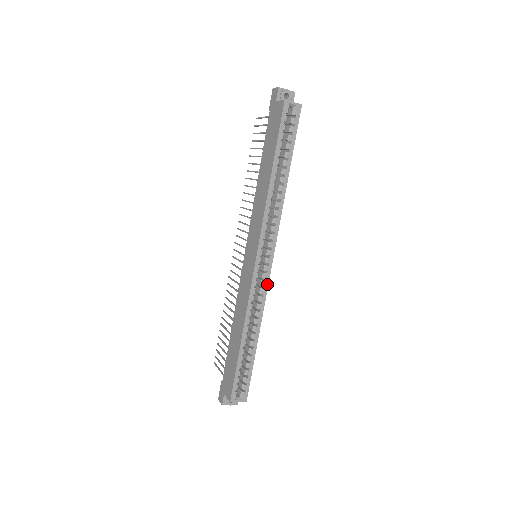
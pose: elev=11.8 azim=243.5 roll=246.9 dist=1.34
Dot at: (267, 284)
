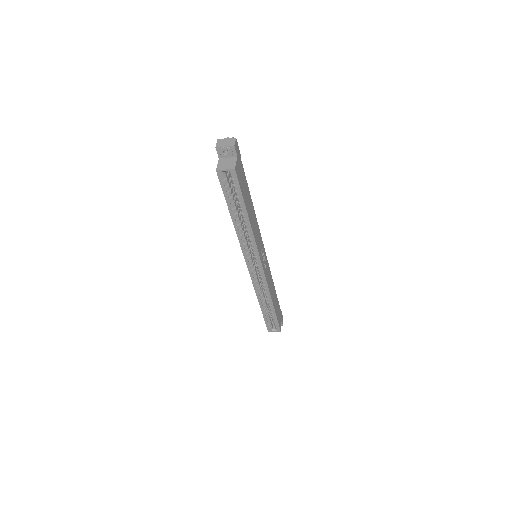
Dot at: (265, 279)
